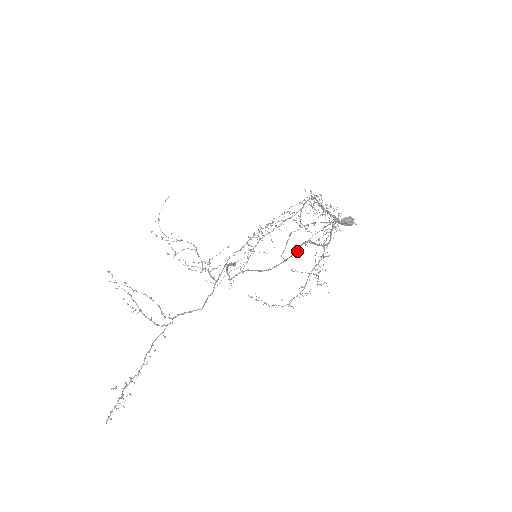
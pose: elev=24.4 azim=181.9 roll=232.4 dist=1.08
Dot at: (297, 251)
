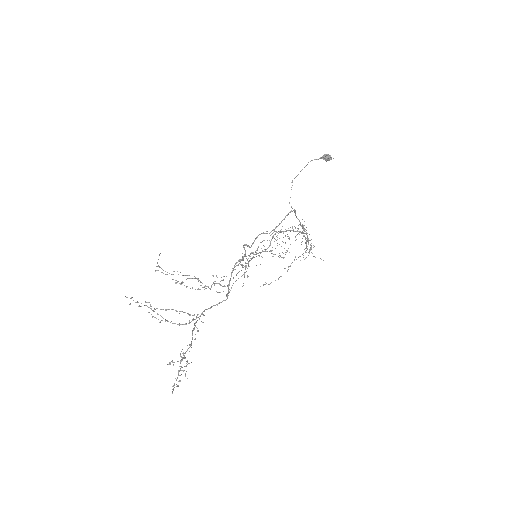
Dot at: occluded
